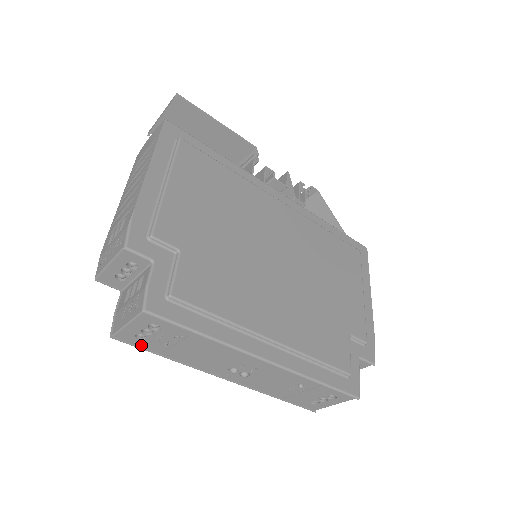
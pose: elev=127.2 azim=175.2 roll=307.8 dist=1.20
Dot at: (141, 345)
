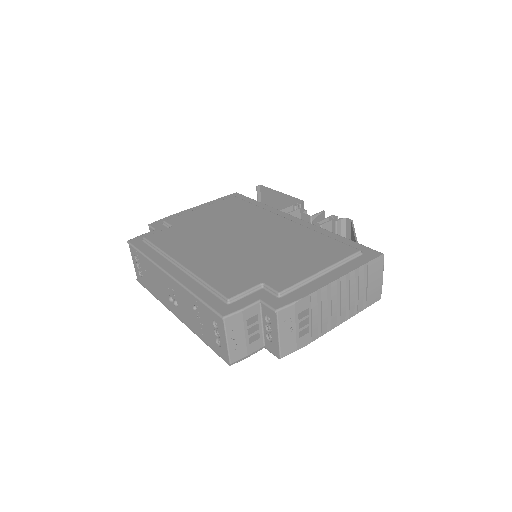
Dot at: (145, 285)
